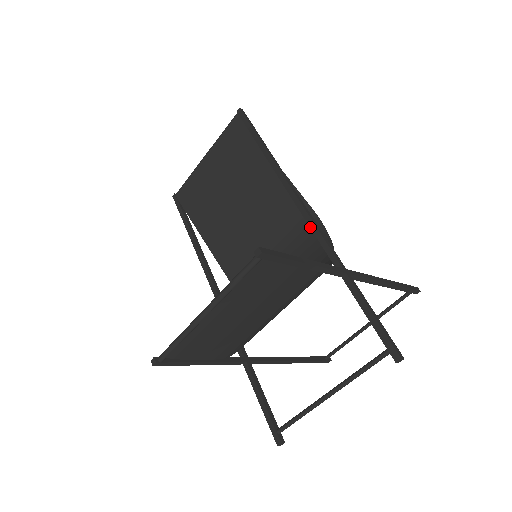
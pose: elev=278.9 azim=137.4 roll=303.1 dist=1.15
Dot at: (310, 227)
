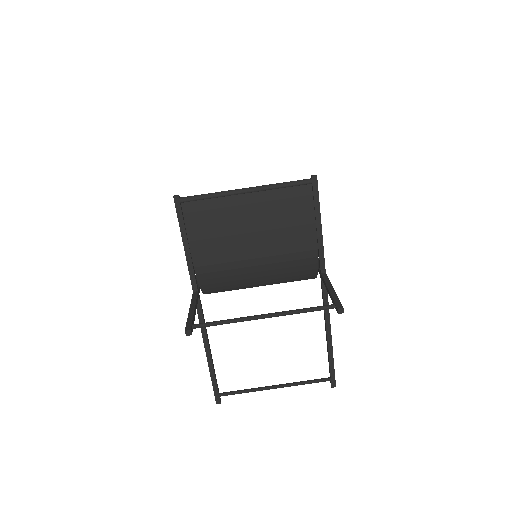
Dot at: occluded
